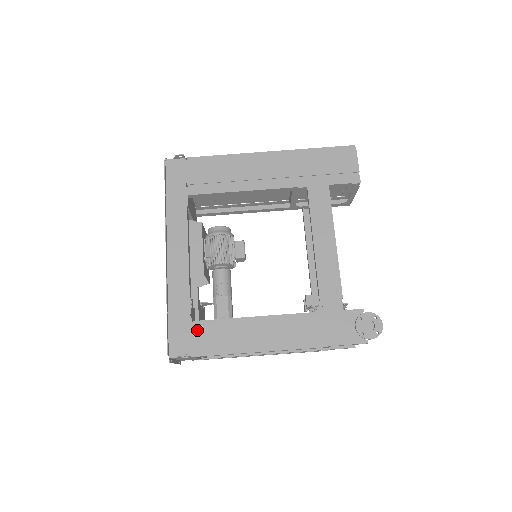
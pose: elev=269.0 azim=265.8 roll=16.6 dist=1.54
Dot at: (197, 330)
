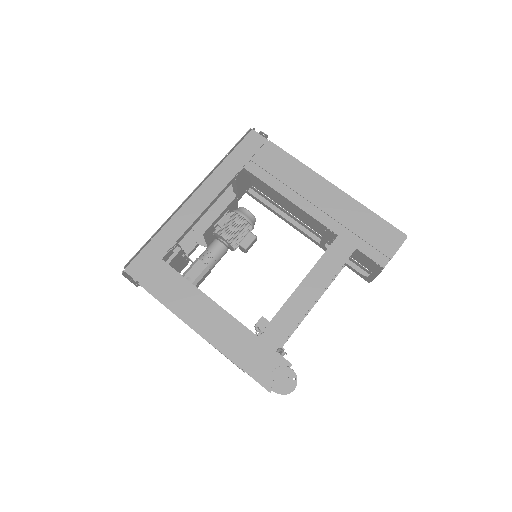
Dot at: (160, 269)
